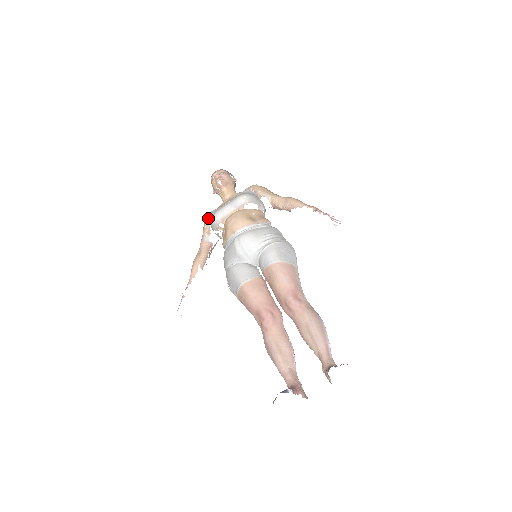
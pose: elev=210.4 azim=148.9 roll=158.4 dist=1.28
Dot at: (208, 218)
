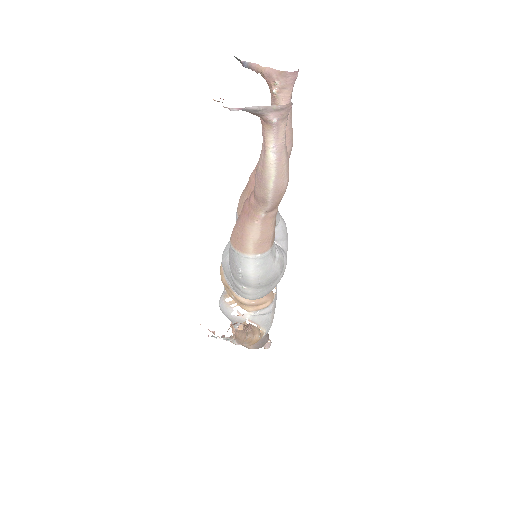
Dot at: occluded
